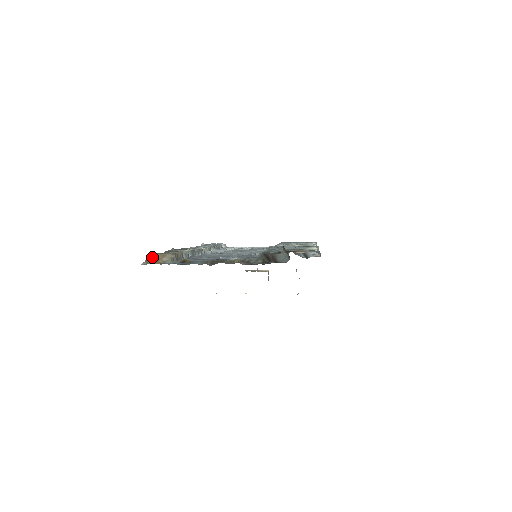
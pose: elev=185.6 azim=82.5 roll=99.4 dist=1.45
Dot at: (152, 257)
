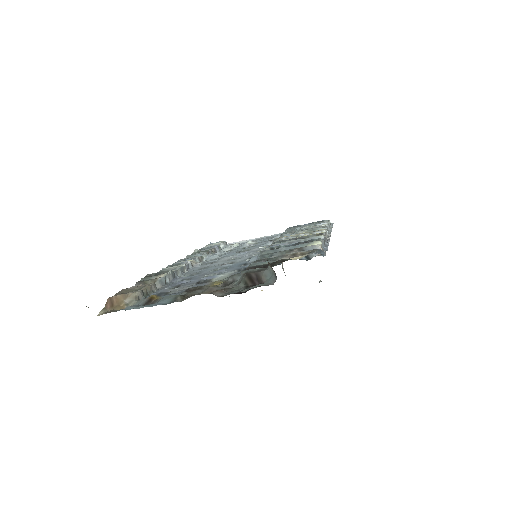
Dot at: (112, 301)
